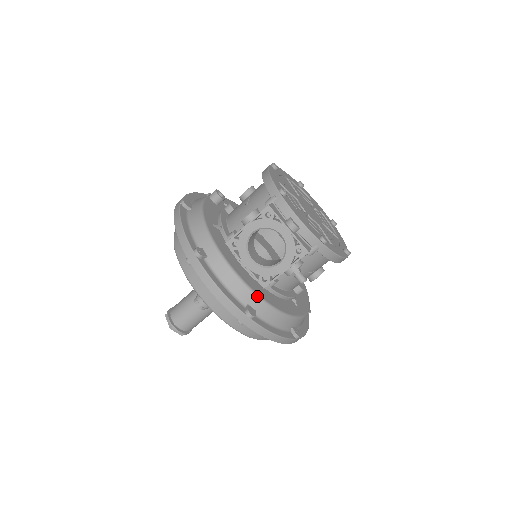
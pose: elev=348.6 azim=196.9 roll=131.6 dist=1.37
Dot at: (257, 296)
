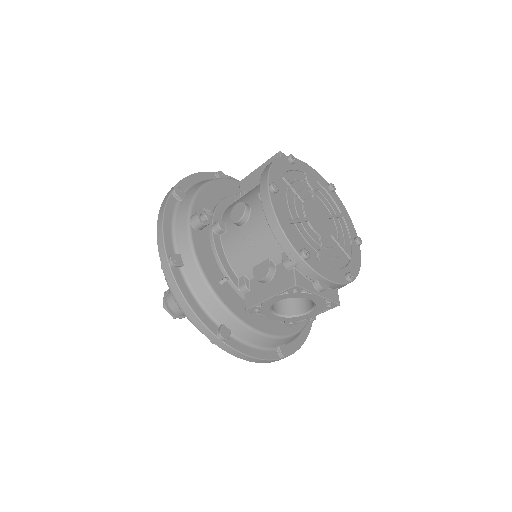
Dot at: (286, 337)
